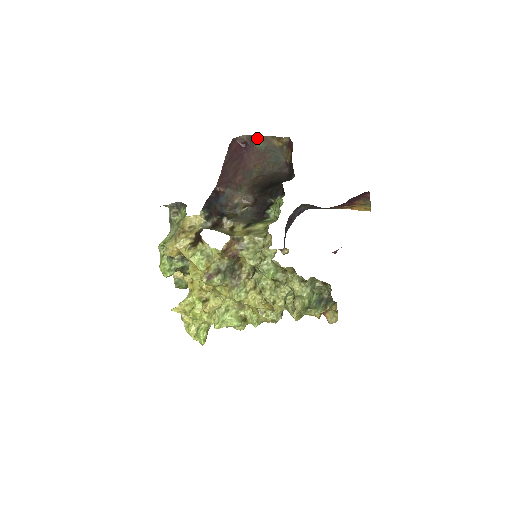
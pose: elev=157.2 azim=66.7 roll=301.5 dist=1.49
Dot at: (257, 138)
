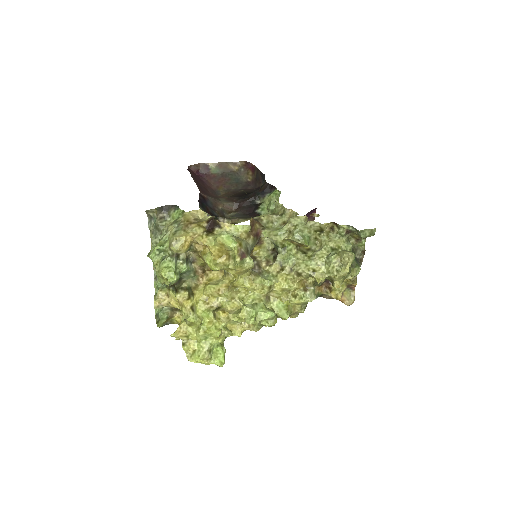
Dot at: (212, 165)
